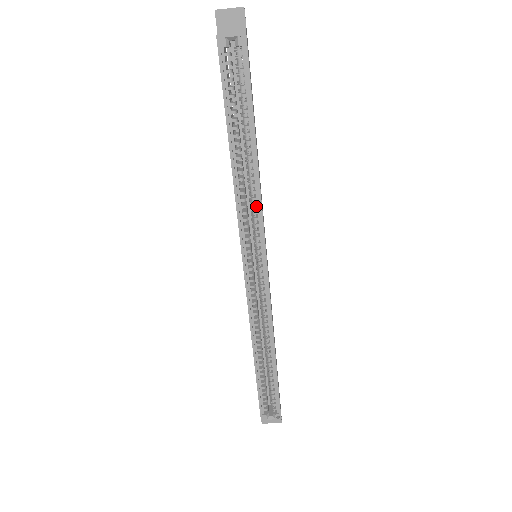
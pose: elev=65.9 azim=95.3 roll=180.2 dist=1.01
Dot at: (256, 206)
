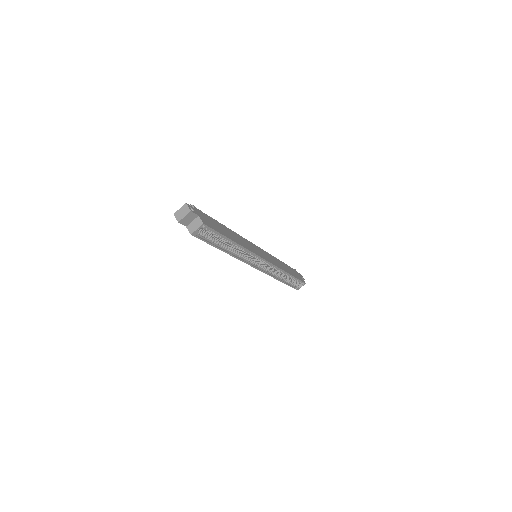
Dot at: (248, 252)
